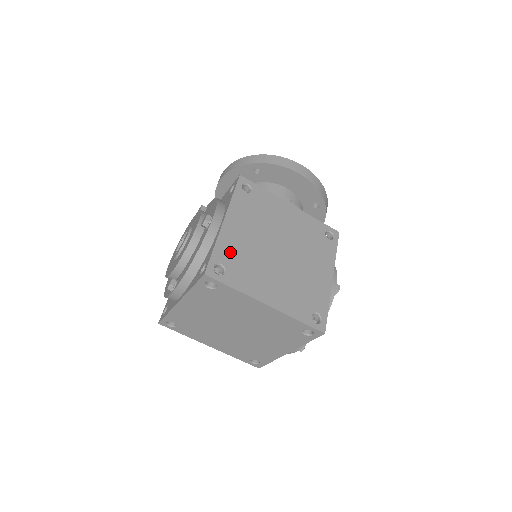
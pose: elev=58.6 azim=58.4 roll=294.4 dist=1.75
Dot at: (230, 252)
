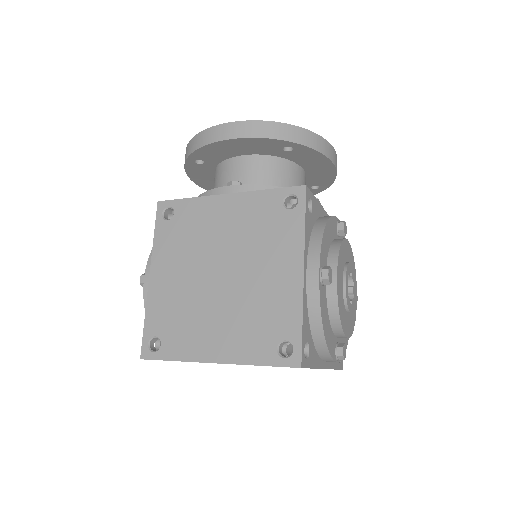
Dot at: (162, 315)
